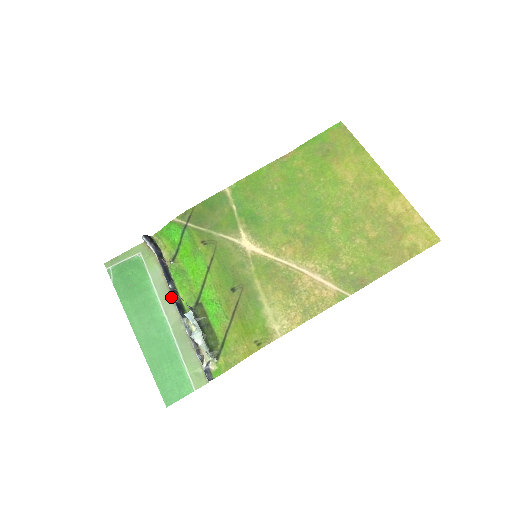
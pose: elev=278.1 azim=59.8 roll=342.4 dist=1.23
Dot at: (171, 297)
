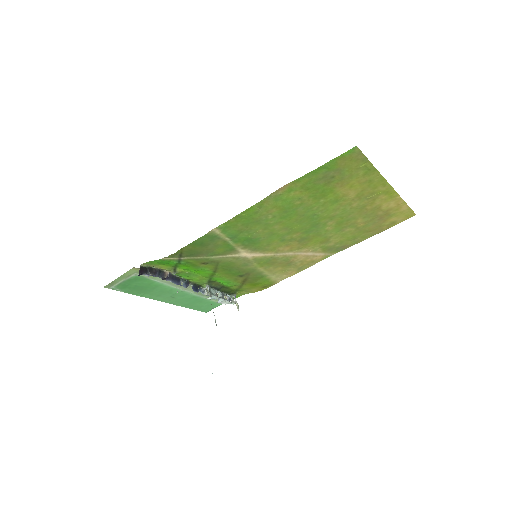
Dot at: (184, 283)
